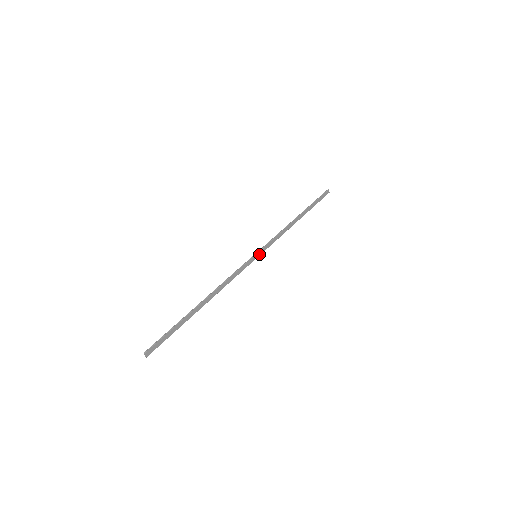
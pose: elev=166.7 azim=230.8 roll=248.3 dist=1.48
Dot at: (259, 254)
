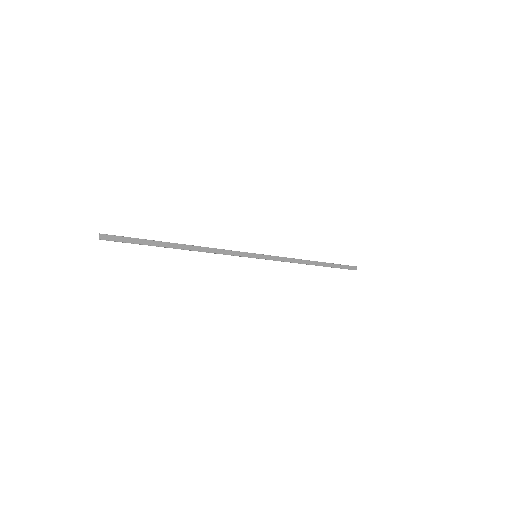
Dot at: (260, 257)
